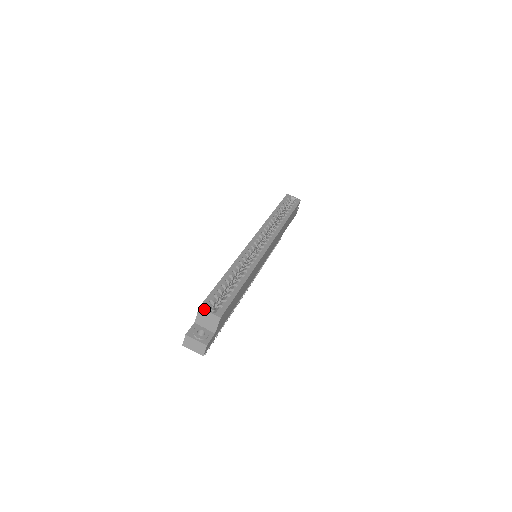
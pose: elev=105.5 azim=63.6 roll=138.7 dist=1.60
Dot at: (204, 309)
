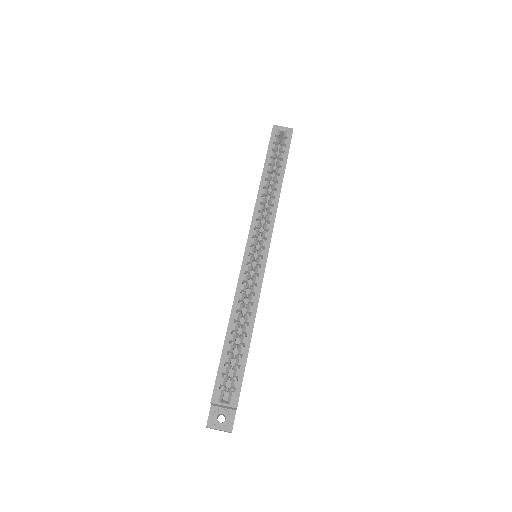
Dot at: (216, 404)
